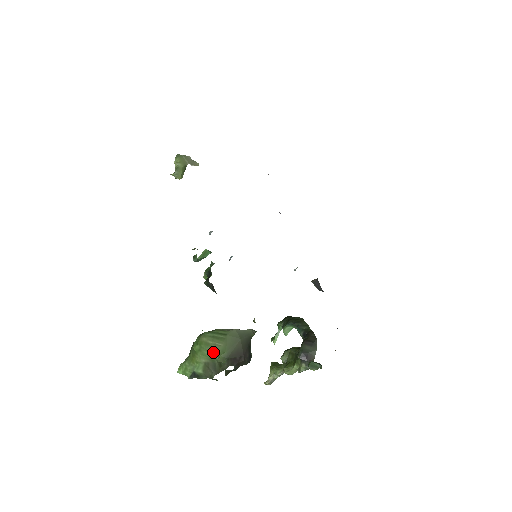
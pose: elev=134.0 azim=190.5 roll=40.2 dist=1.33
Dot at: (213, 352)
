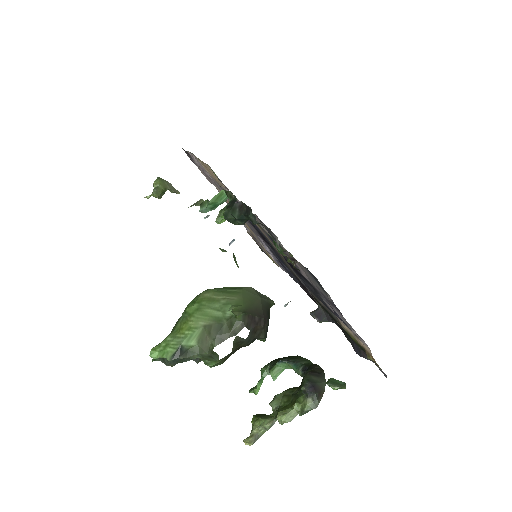
Dot at: (221, 308)
